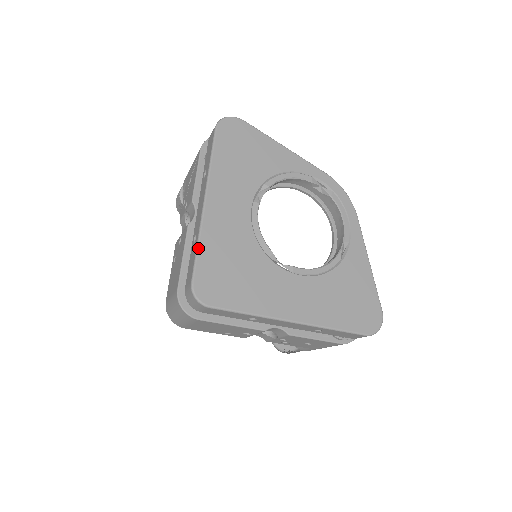
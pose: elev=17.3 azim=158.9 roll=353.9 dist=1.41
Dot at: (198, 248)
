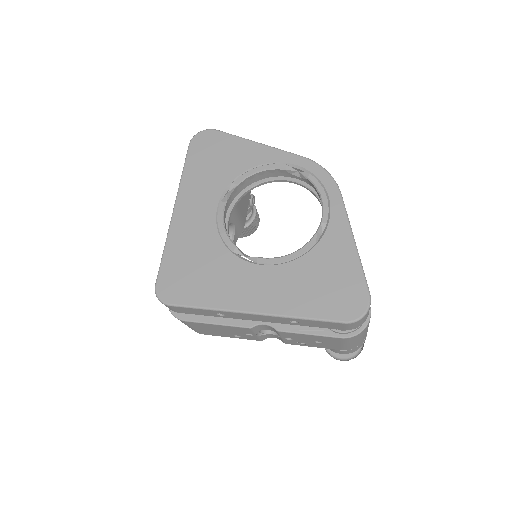
Dot at: (163, 253)
